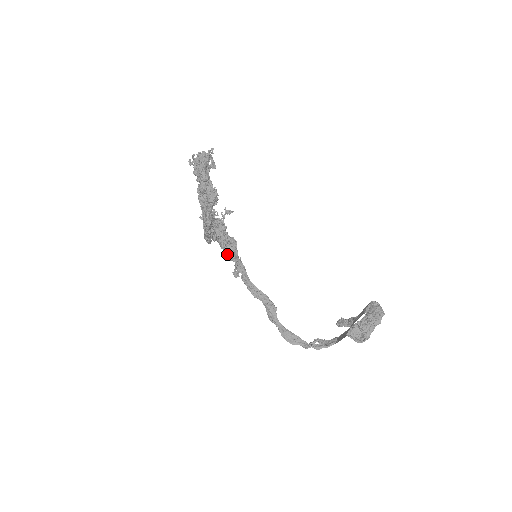
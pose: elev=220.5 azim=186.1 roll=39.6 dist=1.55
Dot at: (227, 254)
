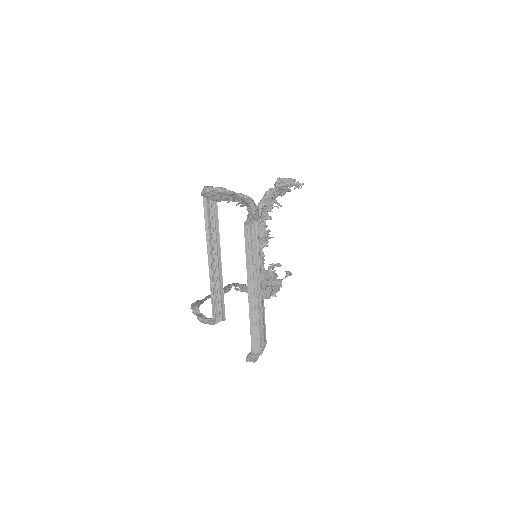
Dot at: occluded
